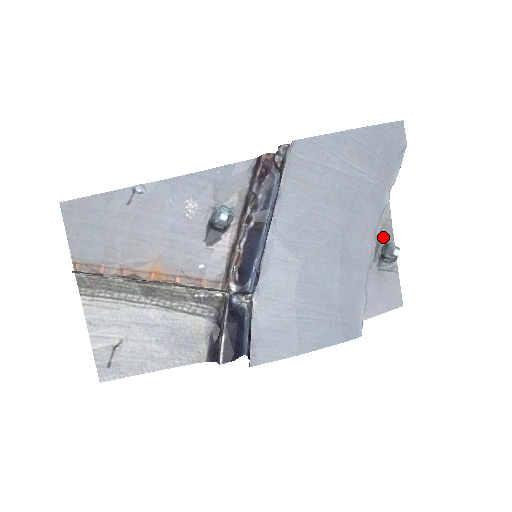
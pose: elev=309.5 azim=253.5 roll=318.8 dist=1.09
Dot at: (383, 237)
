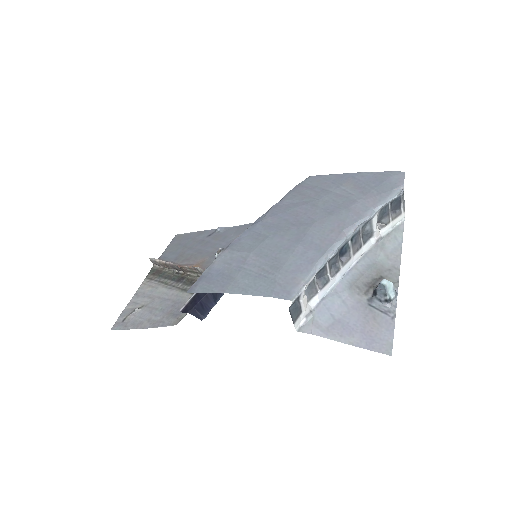
Dot at: occluded
